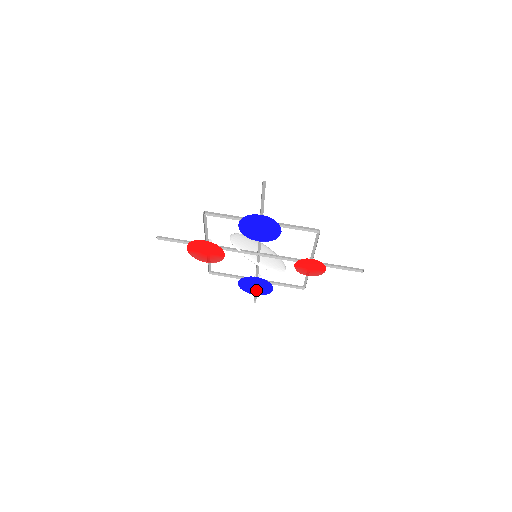
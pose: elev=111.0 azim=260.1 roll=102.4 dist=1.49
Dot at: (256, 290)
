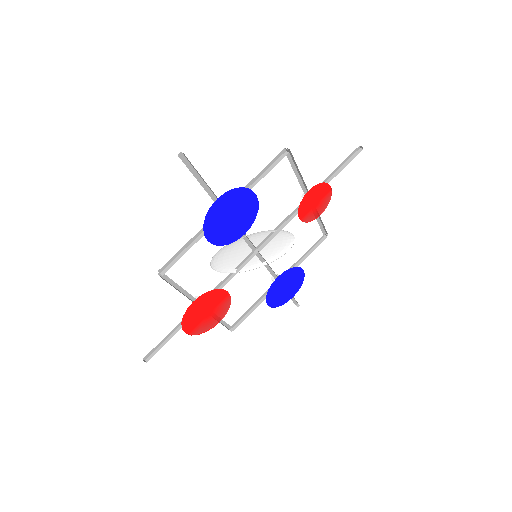
Dot at: (289, 291)
